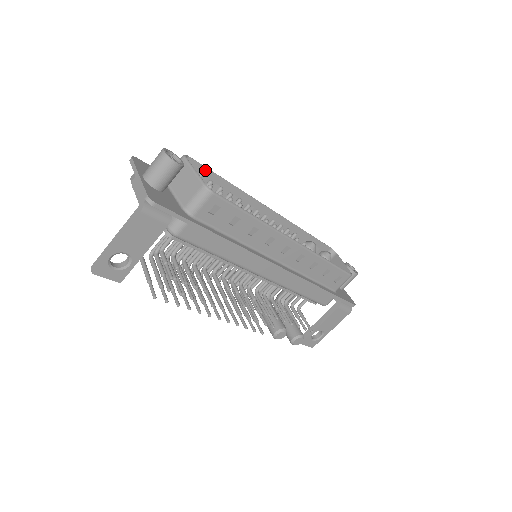
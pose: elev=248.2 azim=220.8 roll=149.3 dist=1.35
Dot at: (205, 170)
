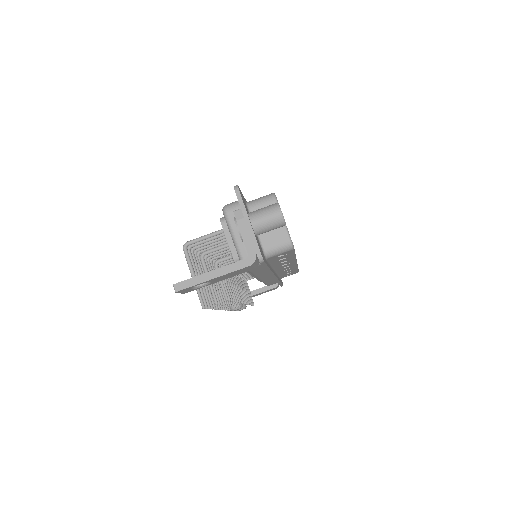
Dot at: occluded
